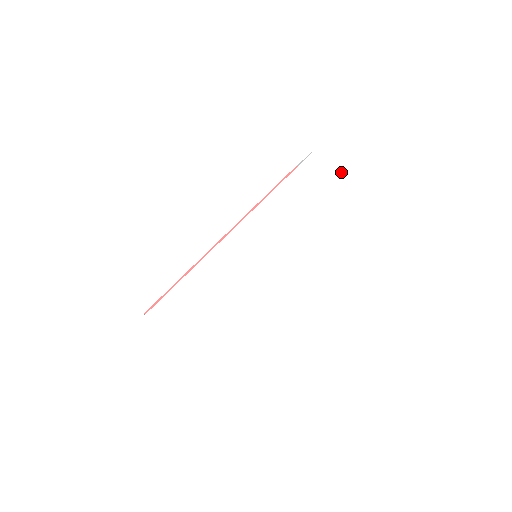
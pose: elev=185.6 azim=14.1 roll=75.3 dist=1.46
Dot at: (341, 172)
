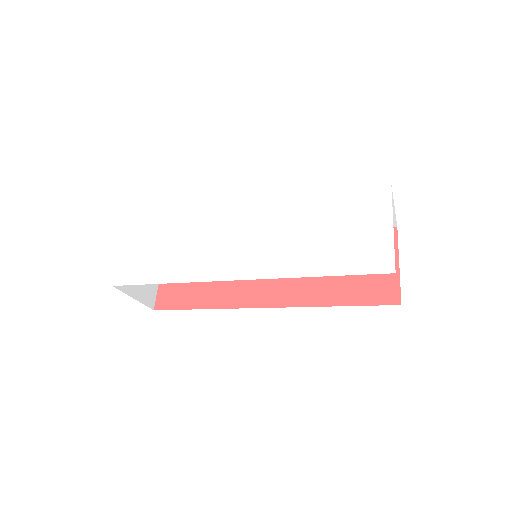
Dot at: (389, 224)
